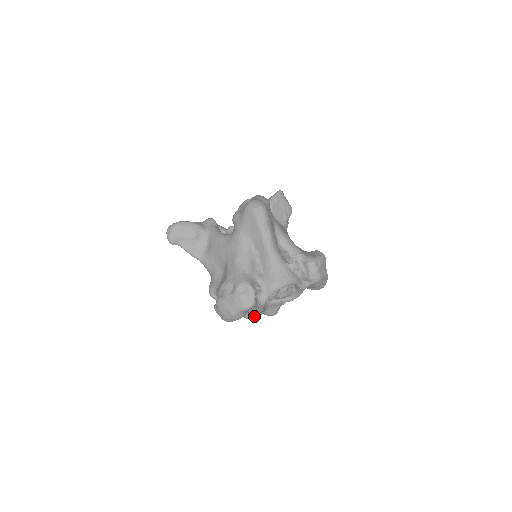
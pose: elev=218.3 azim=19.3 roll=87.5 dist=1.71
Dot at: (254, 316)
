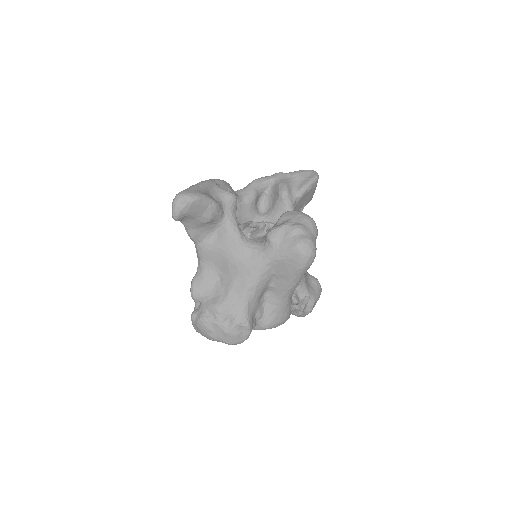
Dot at: occluded
